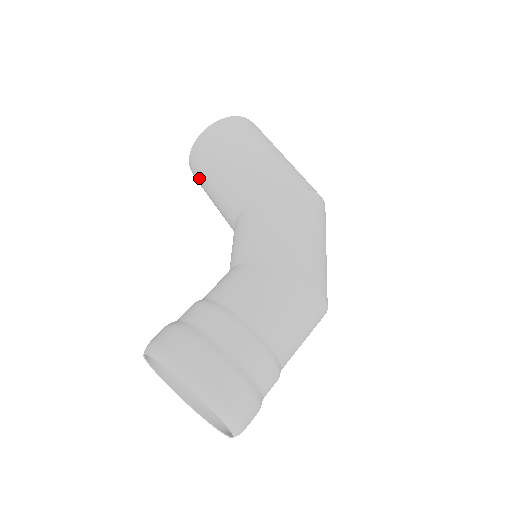
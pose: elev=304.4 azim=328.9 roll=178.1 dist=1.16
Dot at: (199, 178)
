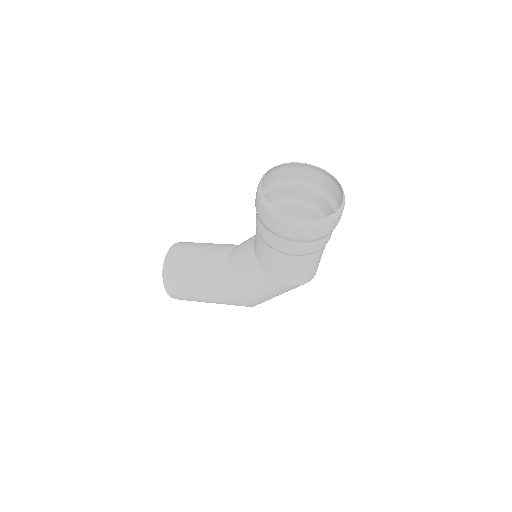
Dot at: (184, 249)
